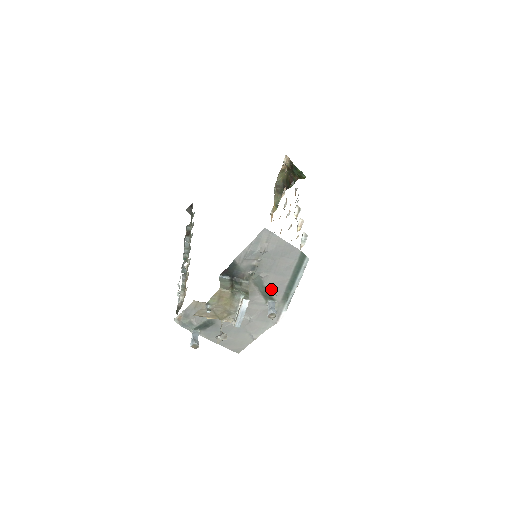
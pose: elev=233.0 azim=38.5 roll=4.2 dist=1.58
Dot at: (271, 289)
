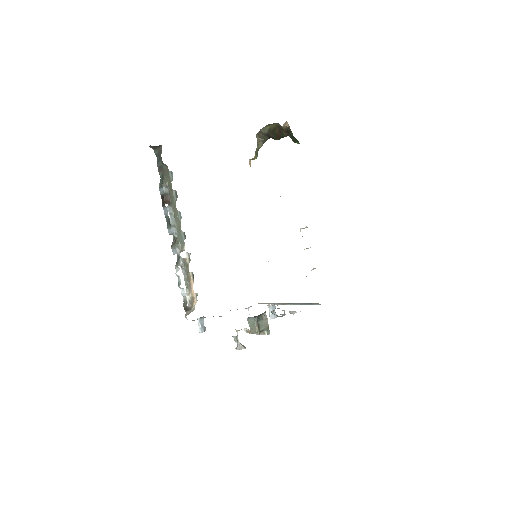
Dot at: occluded
